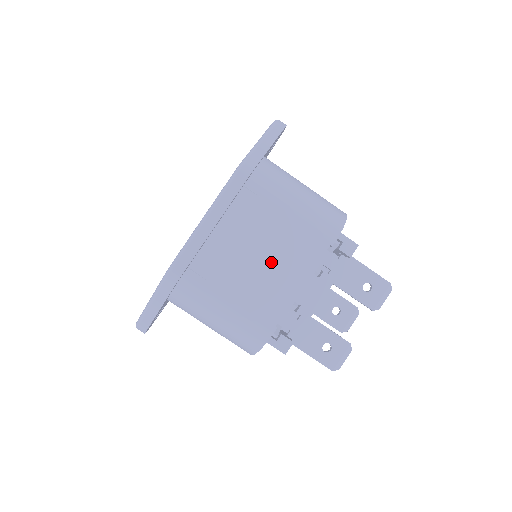
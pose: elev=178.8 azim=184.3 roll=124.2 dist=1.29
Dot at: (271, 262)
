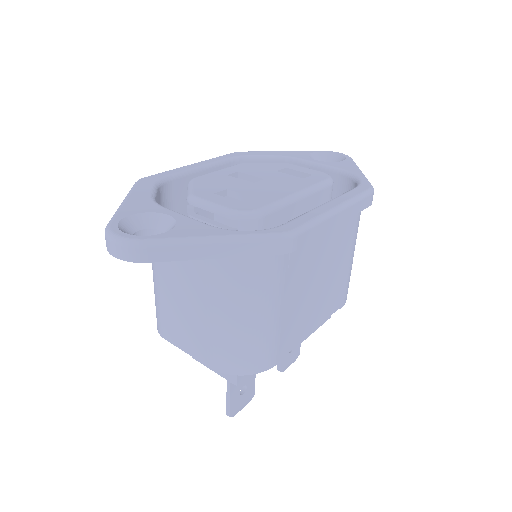
Dot at: (319, 292)
